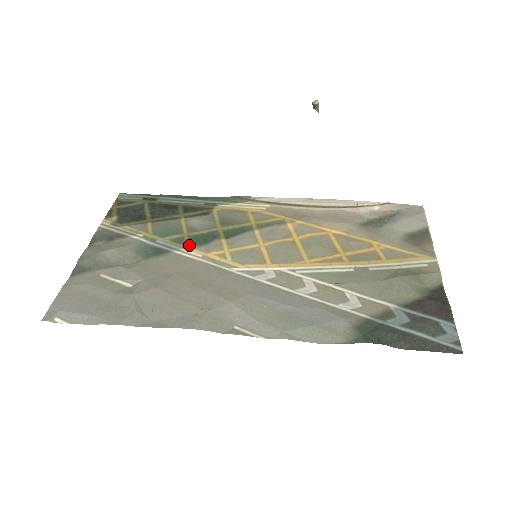
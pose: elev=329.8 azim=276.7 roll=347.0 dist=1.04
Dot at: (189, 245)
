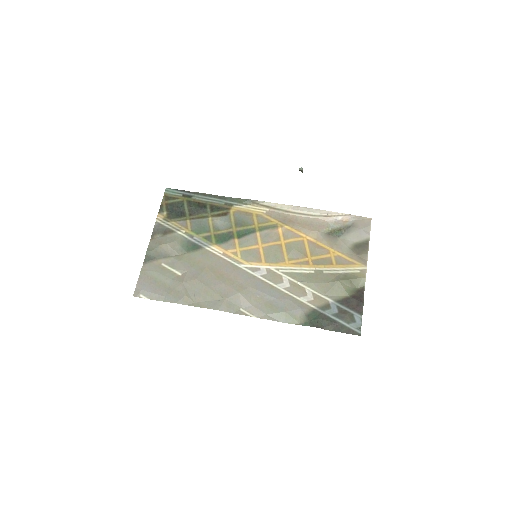
Dot at: (215, 243)
